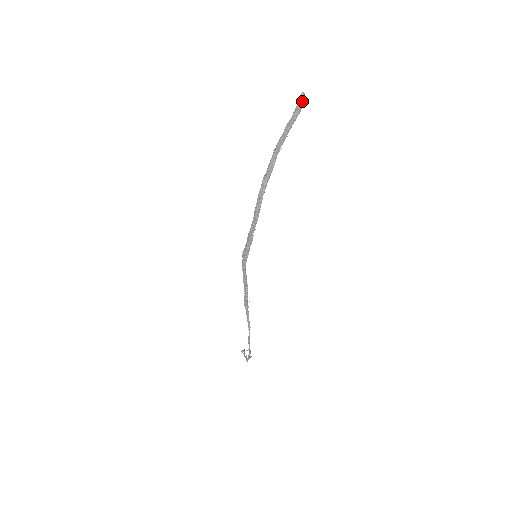
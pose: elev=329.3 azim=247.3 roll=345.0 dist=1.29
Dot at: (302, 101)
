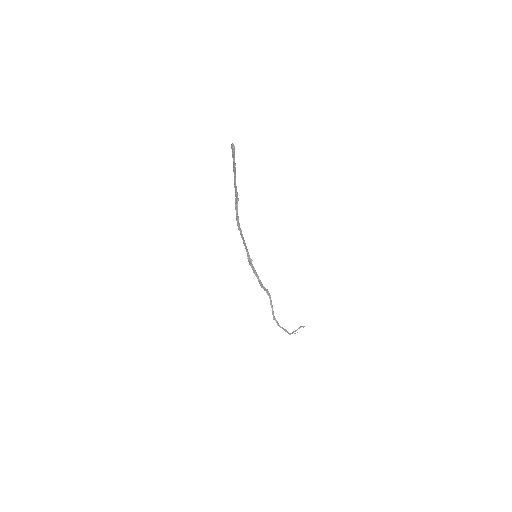
Dot at: (232, 150)
